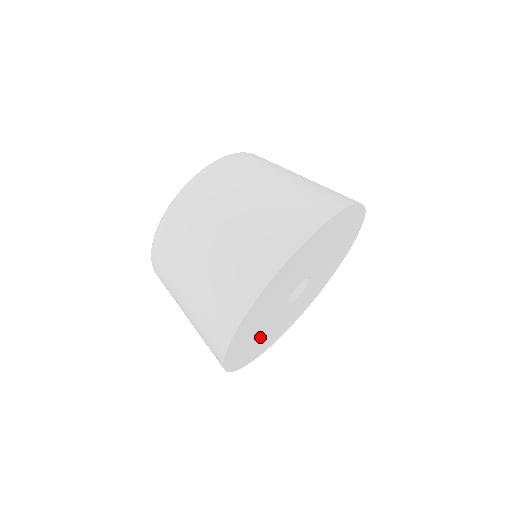
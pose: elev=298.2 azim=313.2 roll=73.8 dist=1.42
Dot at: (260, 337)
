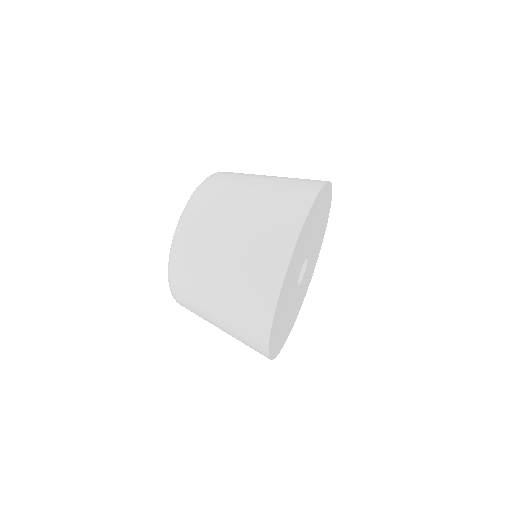
Dot at: (289, 287)
